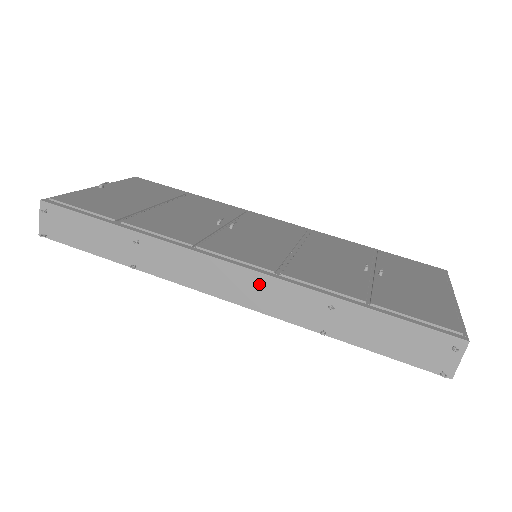
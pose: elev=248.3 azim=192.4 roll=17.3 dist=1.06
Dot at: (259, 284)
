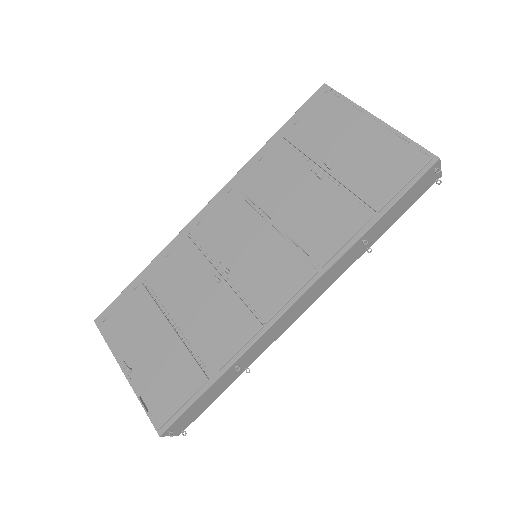
Dot at: (318, 286)
